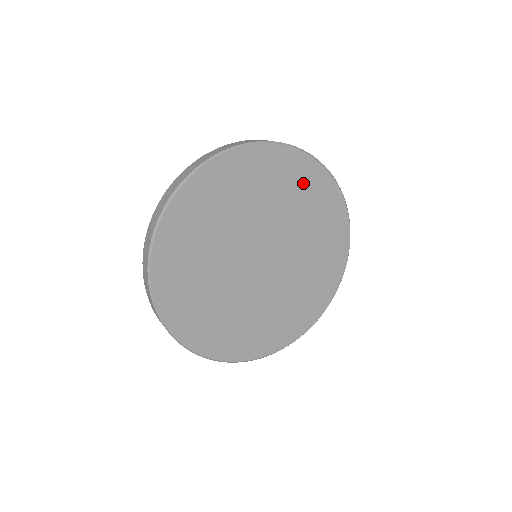
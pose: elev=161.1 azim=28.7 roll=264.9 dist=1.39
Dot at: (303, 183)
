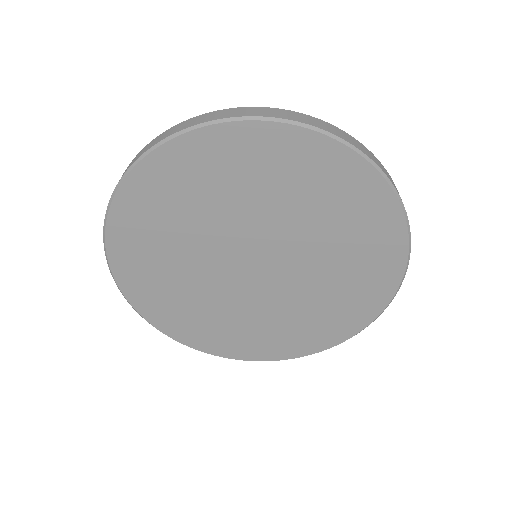
Dot at: (368, 230)
